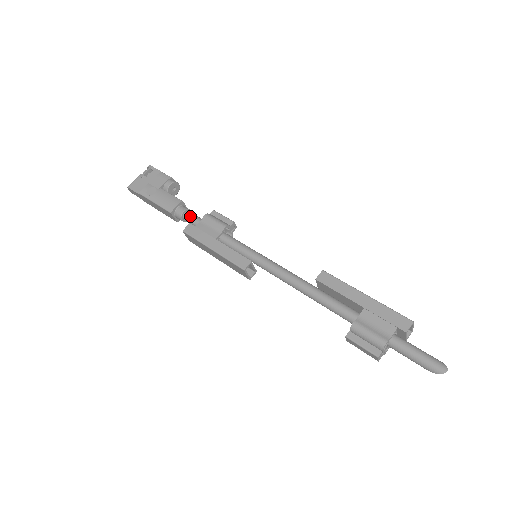
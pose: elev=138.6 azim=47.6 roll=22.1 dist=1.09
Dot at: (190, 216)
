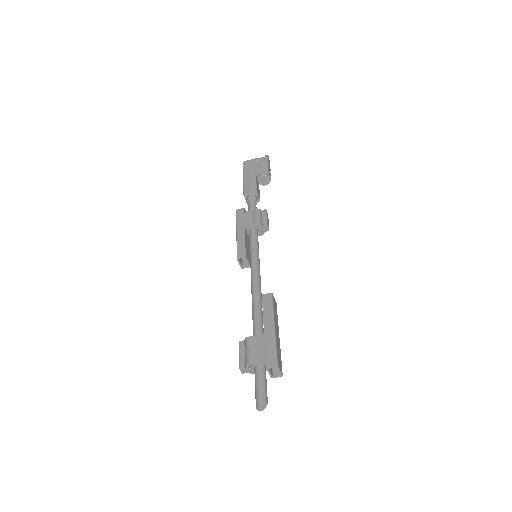
Dot at: (251, 204)
